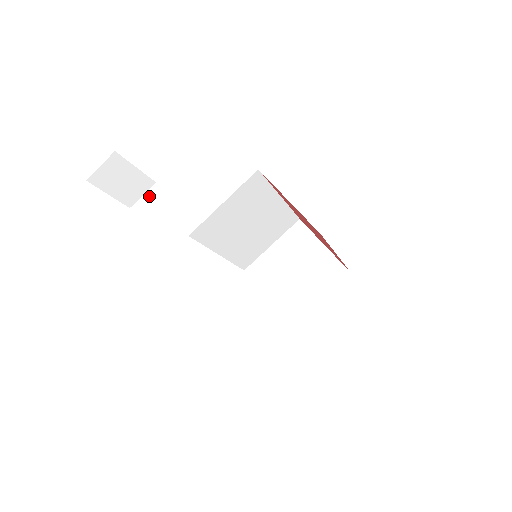
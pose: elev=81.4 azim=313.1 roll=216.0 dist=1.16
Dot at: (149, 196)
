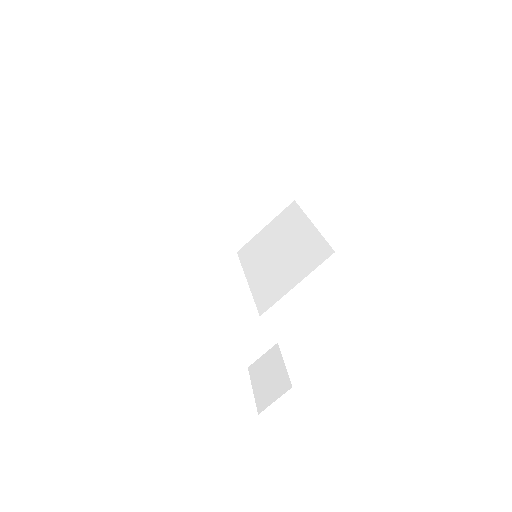
Dot at: (243, 333)
